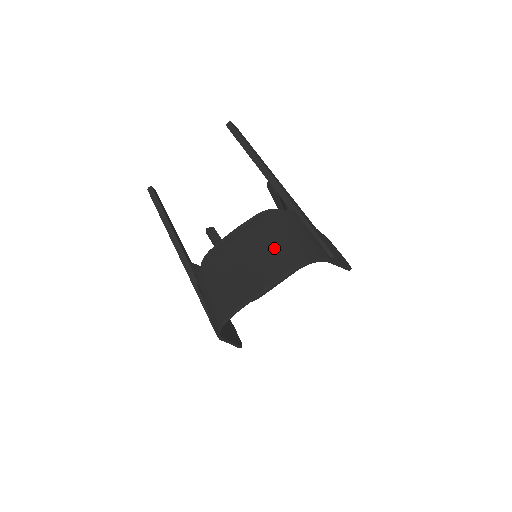
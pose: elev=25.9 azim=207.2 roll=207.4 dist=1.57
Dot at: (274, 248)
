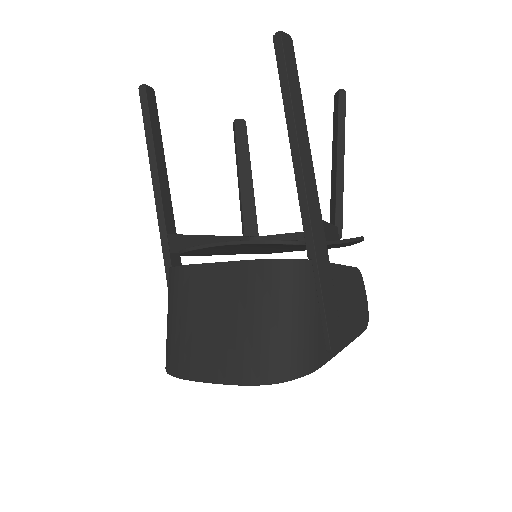
Dot at: (252, 329)
